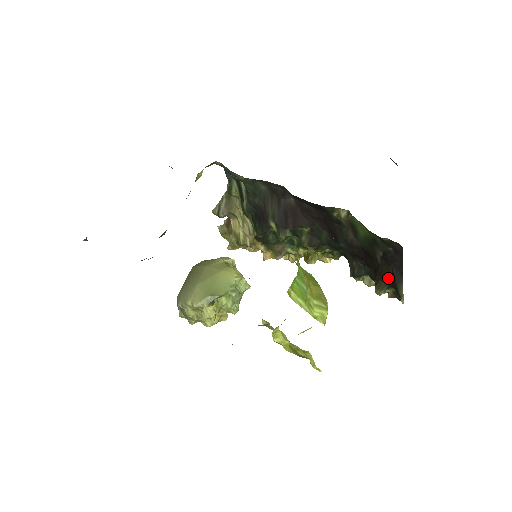
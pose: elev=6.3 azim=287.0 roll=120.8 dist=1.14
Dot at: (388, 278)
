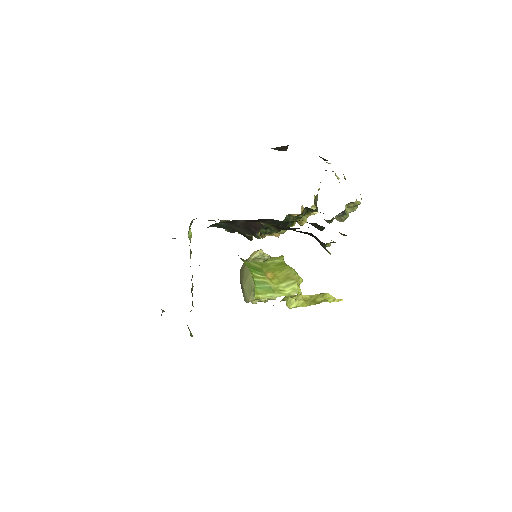
Dot at: occluded
